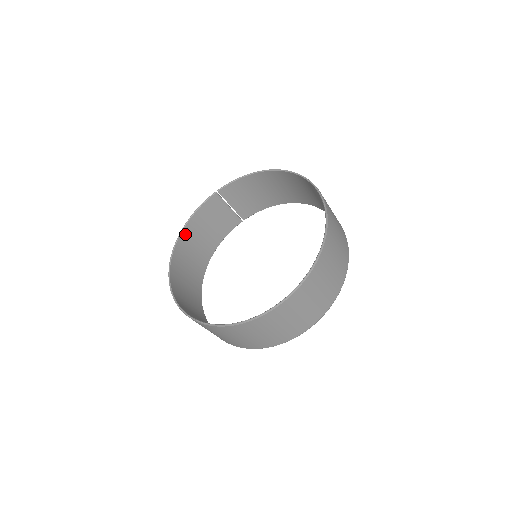
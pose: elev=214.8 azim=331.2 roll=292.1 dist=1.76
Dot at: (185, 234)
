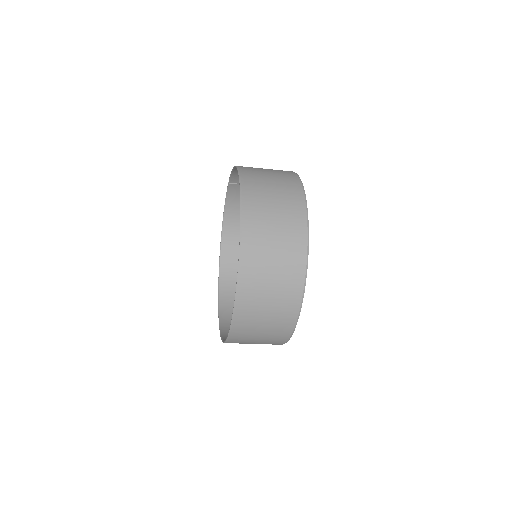
Dot at: (228, 223)
